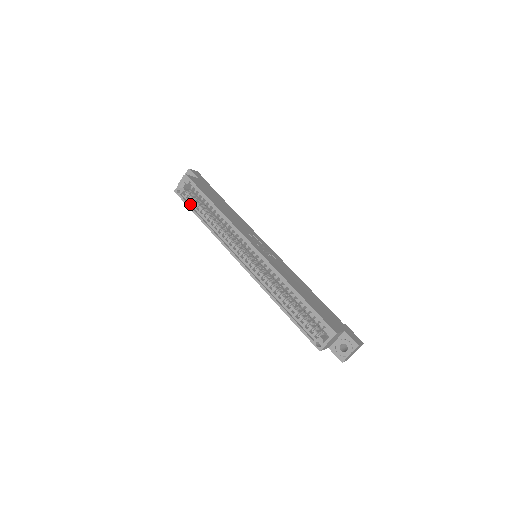
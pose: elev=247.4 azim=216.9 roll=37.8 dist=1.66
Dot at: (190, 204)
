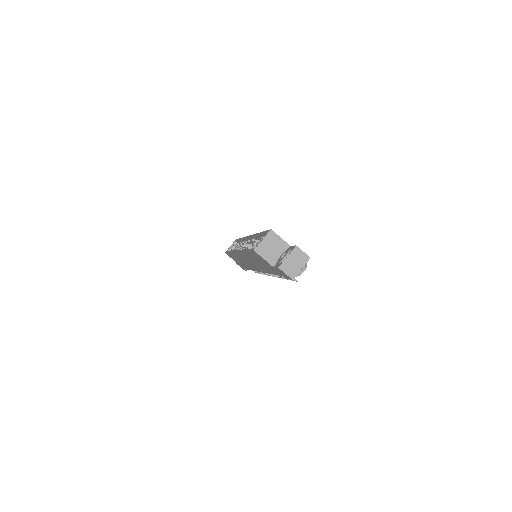
Dot at: occluded
